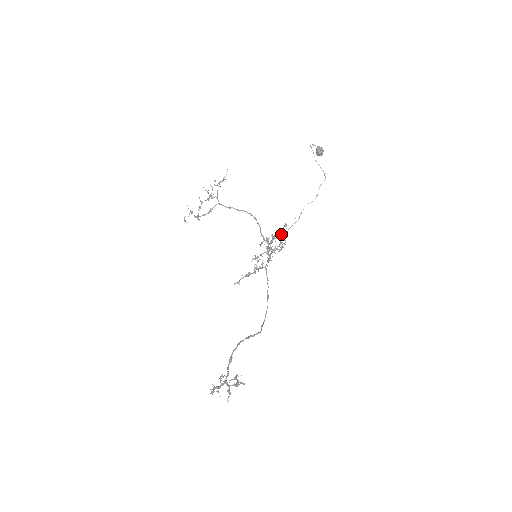
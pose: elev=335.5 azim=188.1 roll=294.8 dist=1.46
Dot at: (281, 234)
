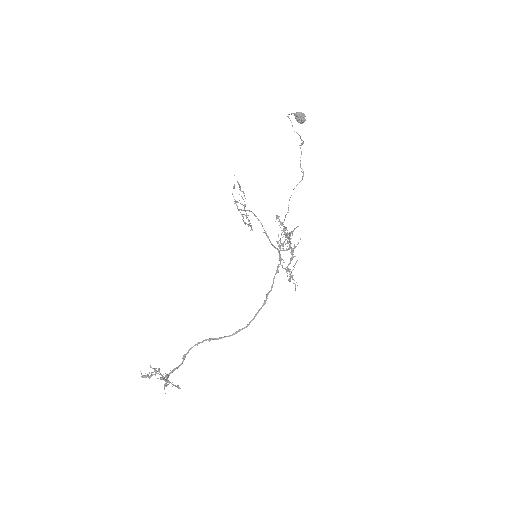
Dot at: (284, 228)
